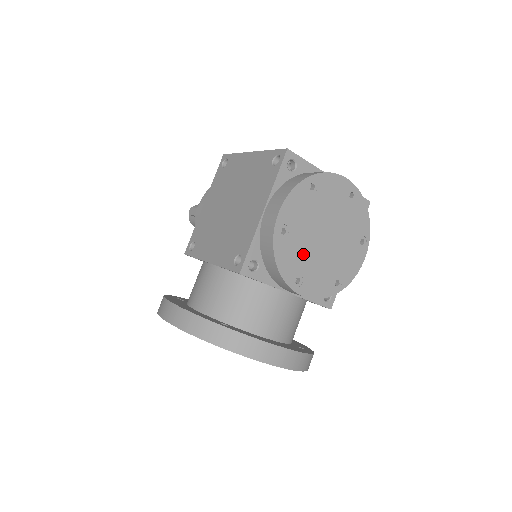
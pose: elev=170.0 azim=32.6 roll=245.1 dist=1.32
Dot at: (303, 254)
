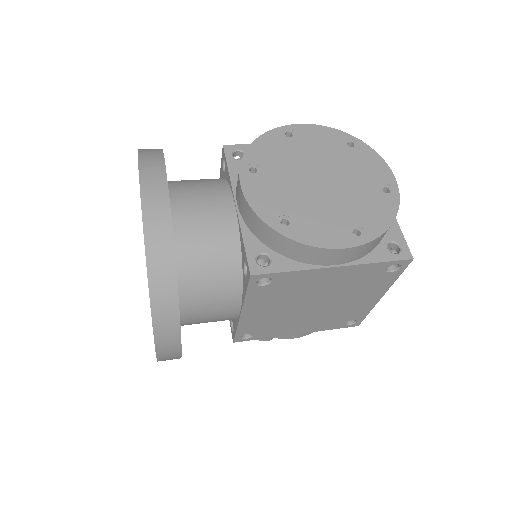
Dot at: (284, 164)
